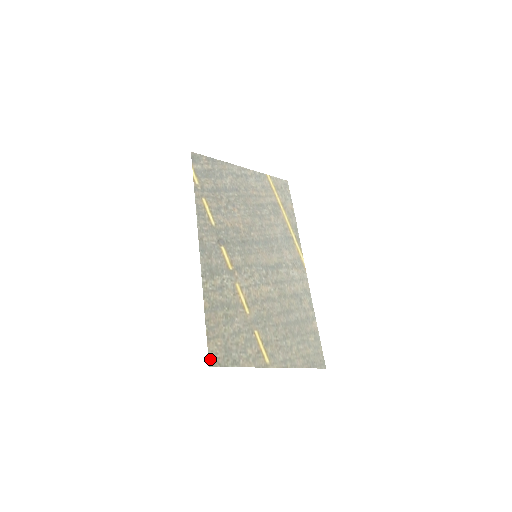
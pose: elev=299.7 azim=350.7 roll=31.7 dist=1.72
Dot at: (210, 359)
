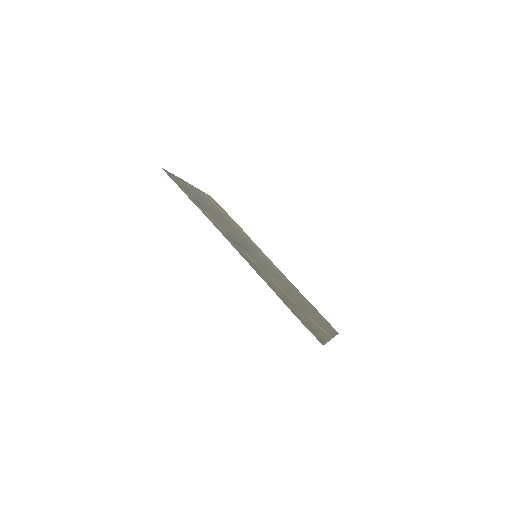
Dot at: (318, 340)
